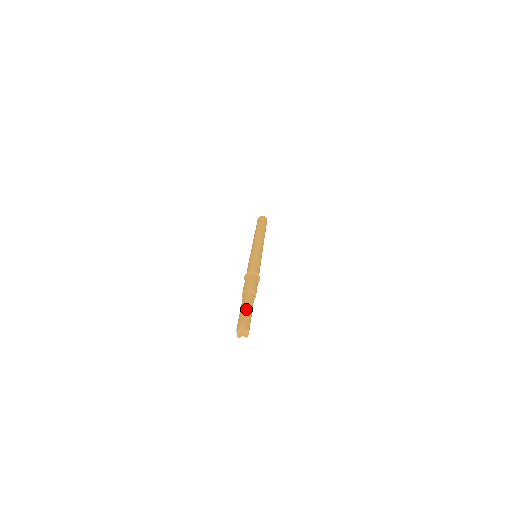
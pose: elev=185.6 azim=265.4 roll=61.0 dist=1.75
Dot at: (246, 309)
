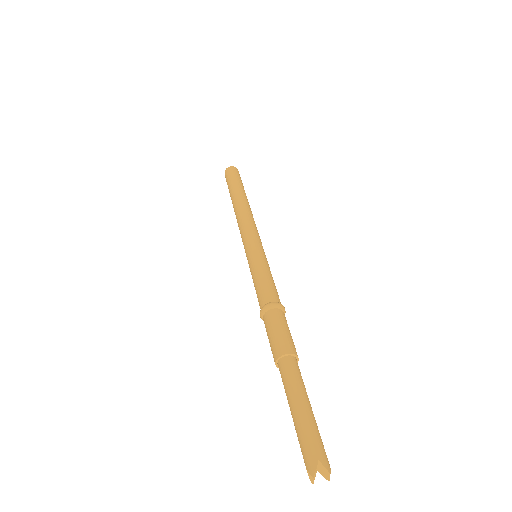
Dot at: (305, 411)
